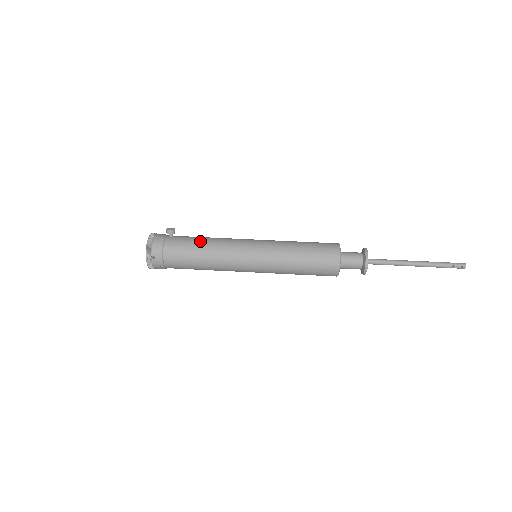
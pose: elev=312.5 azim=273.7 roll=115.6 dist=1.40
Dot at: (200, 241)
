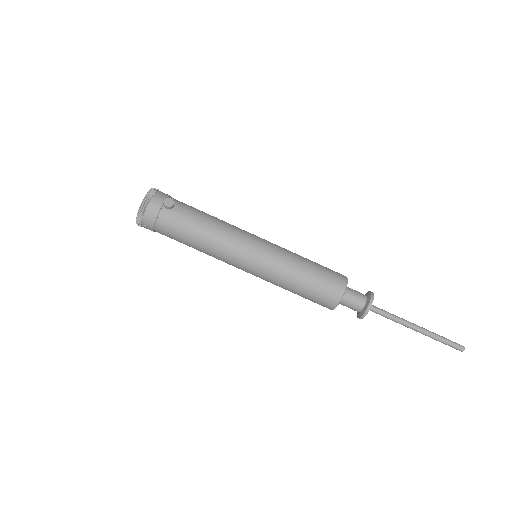
Dot at: (198, 228)
